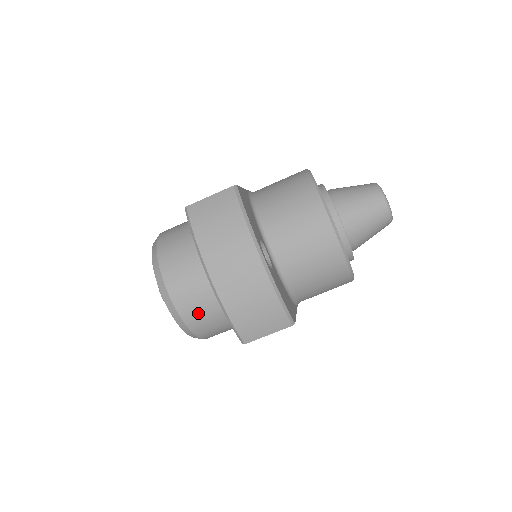
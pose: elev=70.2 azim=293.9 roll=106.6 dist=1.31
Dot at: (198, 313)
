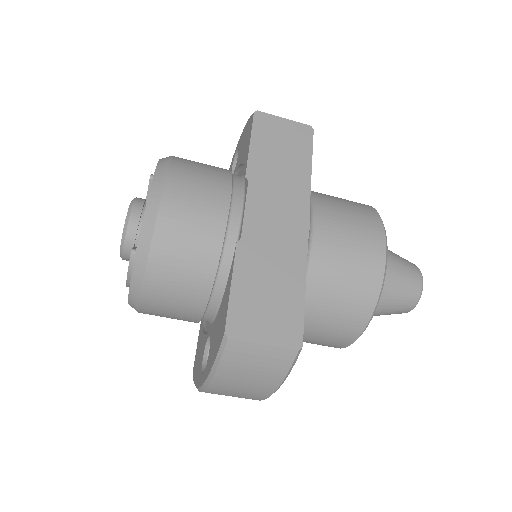
Dot at: occluded
